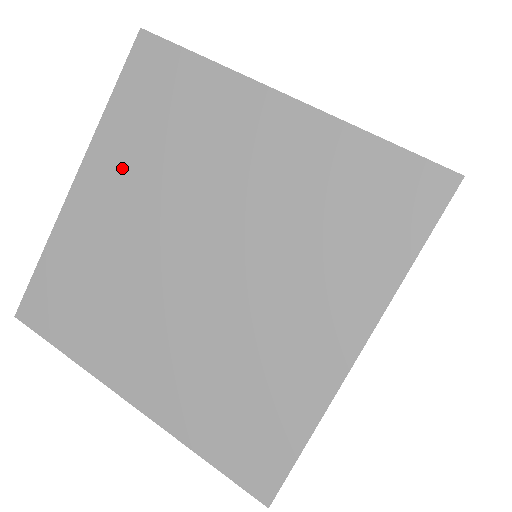
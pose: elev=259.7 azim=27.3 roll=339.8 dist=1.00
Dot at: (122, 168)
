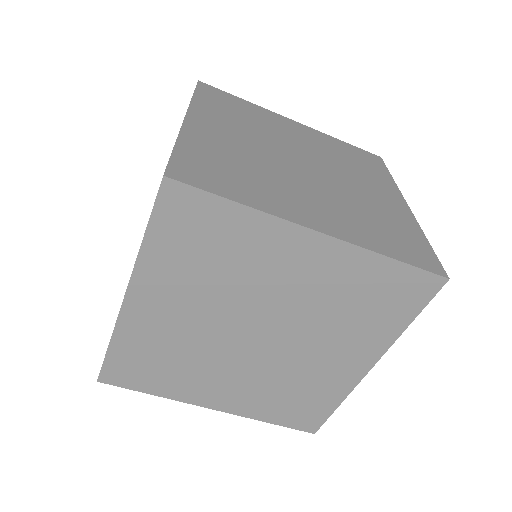
Dot at: (172, 286)
